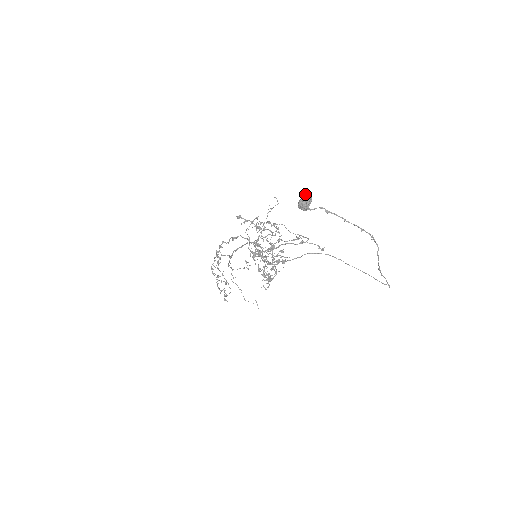
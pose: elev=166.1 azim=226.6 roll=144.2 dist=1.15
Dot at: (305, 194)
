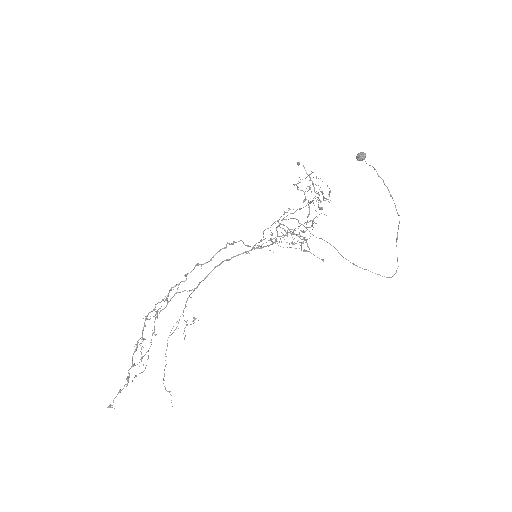
Dot at: occluded
